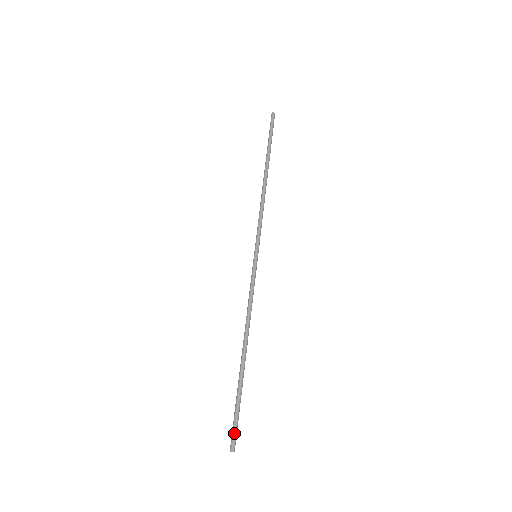
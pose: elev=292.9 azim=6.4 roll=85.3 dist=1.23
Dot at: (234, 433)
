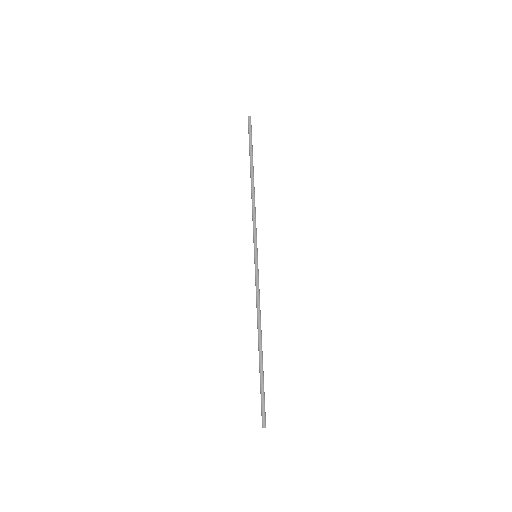
Dot at: (264, 412)
